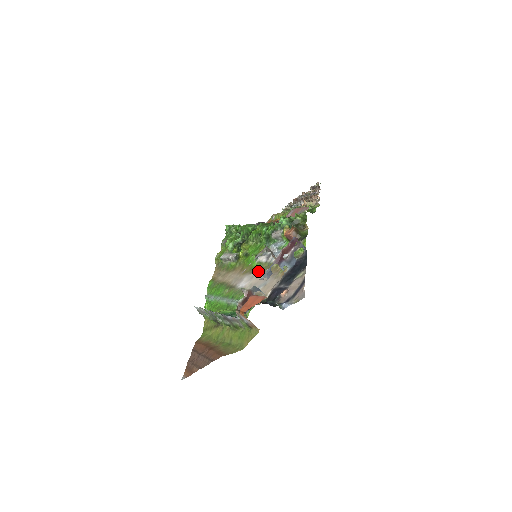
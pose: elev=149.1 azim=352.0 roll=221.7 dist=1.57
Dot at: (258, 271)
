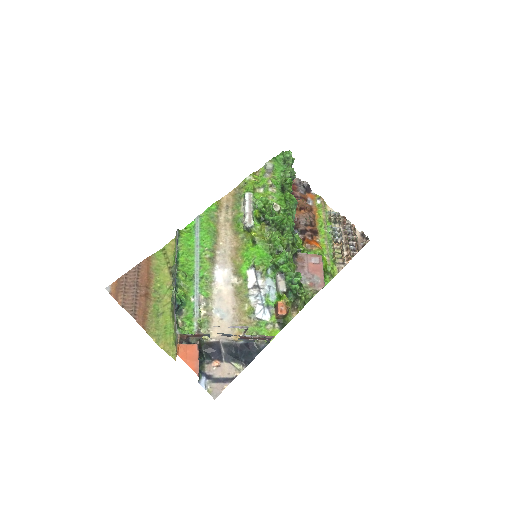
Dot at: (237, 286)
